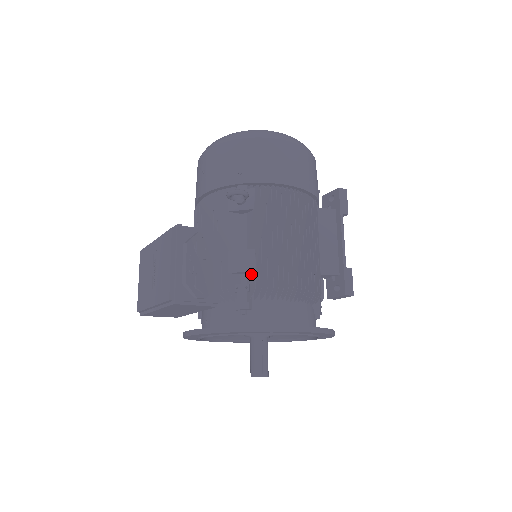
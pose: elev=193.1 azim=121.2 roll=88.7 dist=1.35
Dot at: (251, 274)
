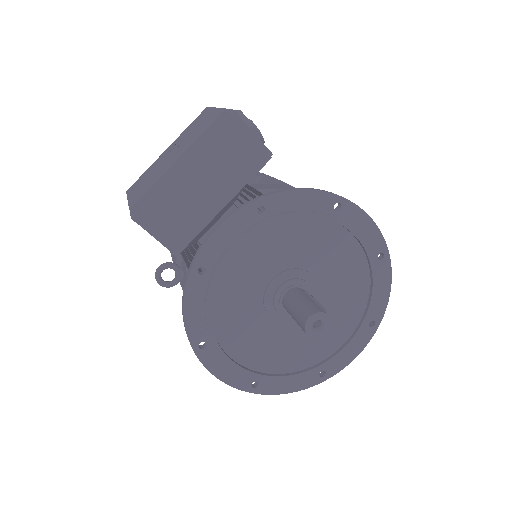
Dot at: occluded
